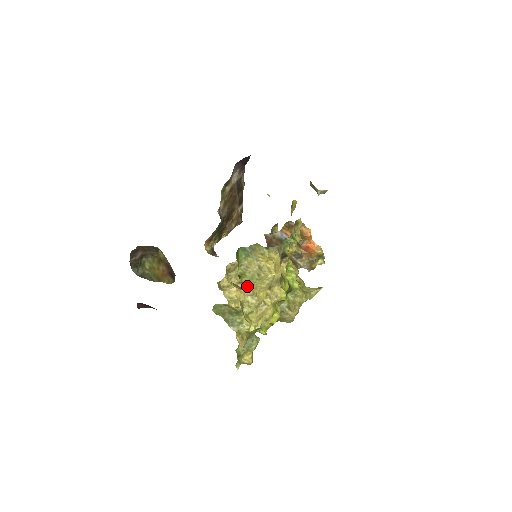
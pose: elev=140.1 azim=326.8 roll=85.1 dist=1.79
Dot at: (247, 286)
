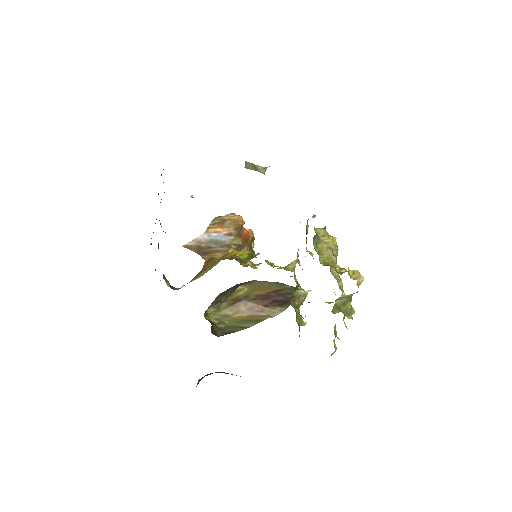
Dot at: (334, 272)
